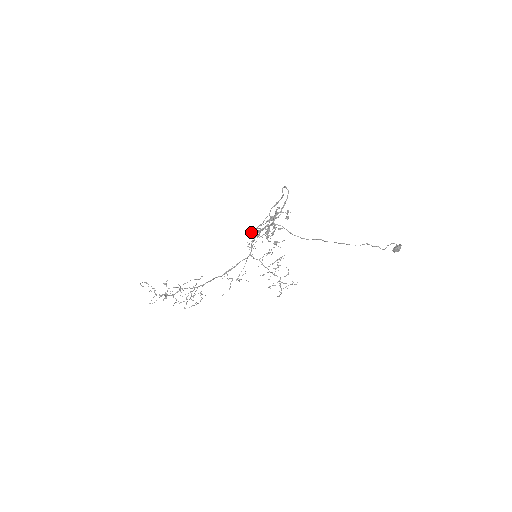
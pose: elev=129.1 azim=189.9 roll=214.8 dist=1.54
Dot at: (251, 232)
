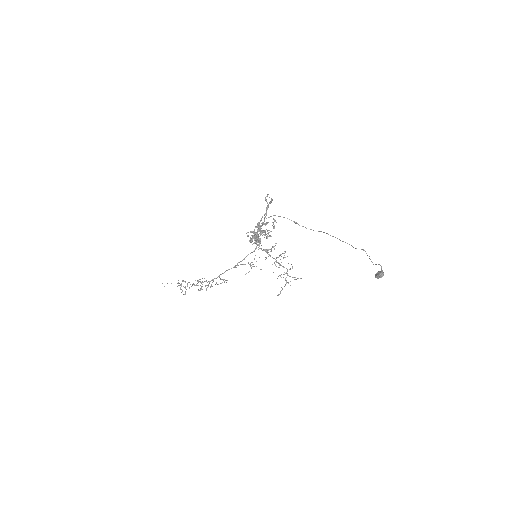
Dot at: occluded
